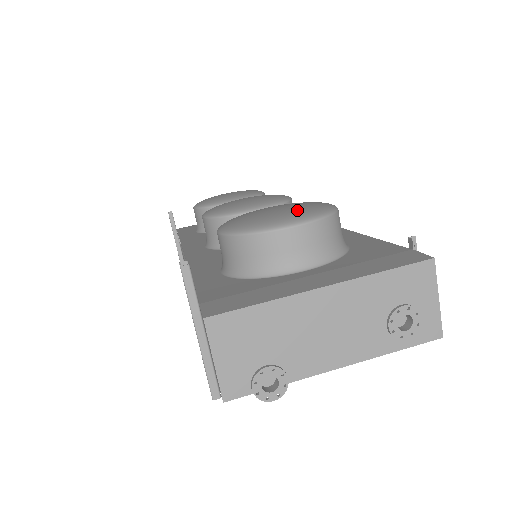
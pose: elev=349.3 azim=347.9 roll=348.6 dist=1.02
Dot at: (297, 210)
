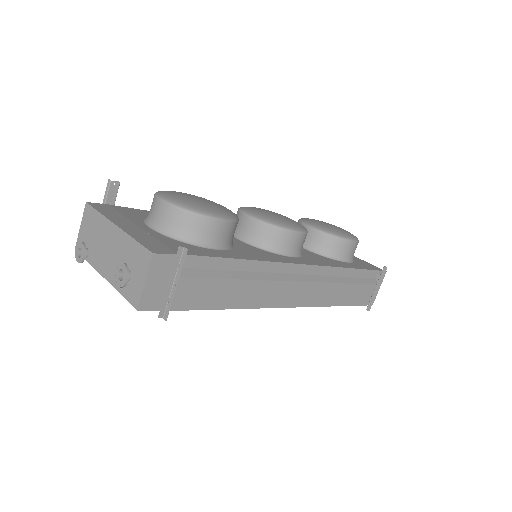
Dot at: (185, 199)
